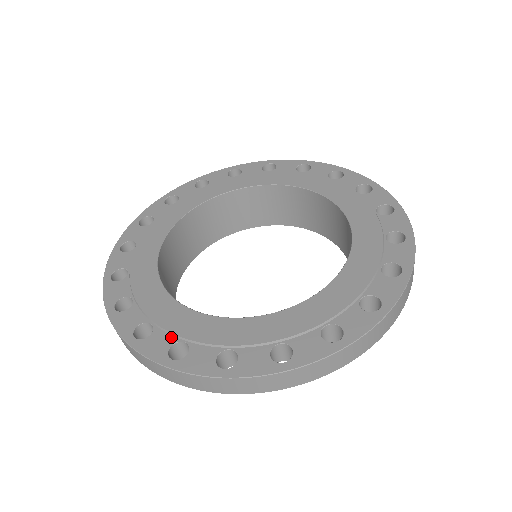
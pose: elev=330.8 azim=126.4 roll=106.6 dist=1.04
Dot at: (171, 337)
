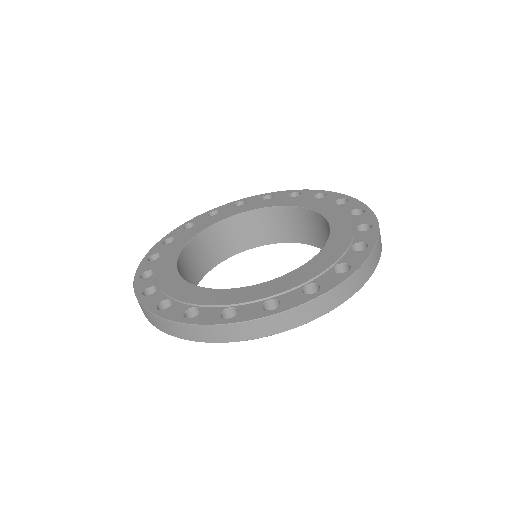
Dot at: (294, 291)
